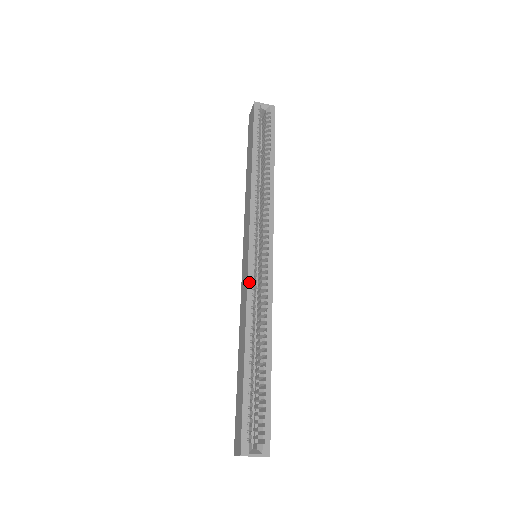
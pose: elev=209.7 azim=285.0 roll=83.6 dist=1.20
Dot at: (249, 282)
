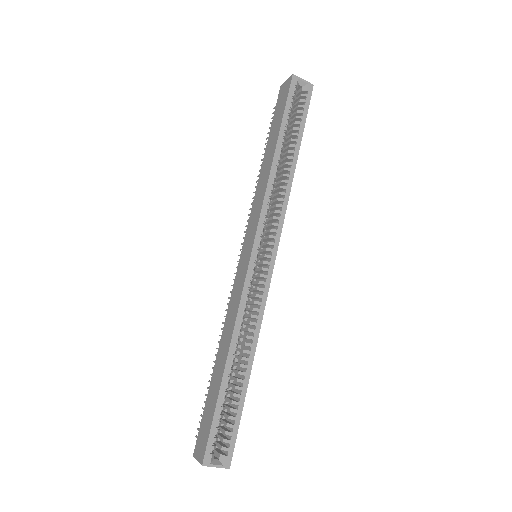
Dot at: (245, 288)
